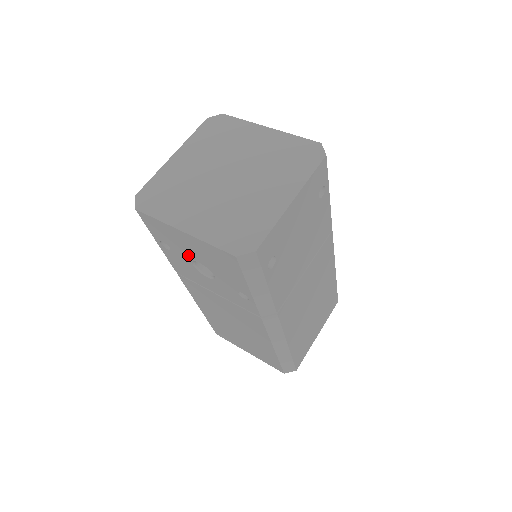
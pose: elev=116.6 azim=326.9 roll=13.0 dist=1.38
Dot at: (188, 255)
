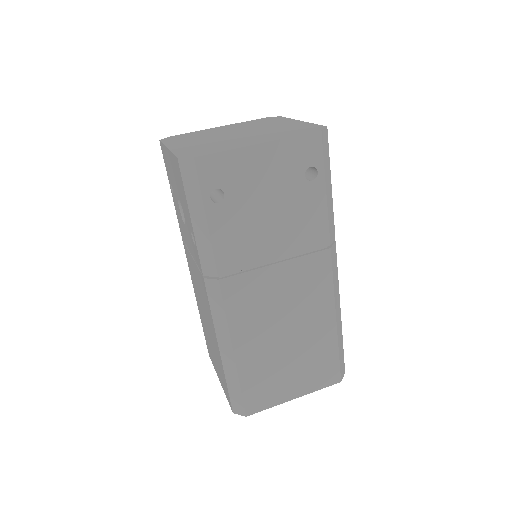
Dot at: (176, 191)
